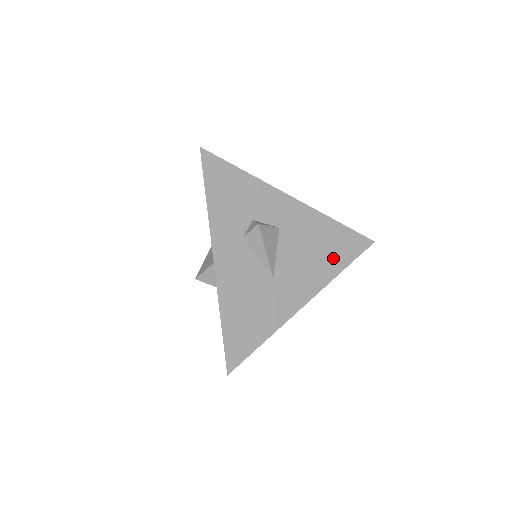
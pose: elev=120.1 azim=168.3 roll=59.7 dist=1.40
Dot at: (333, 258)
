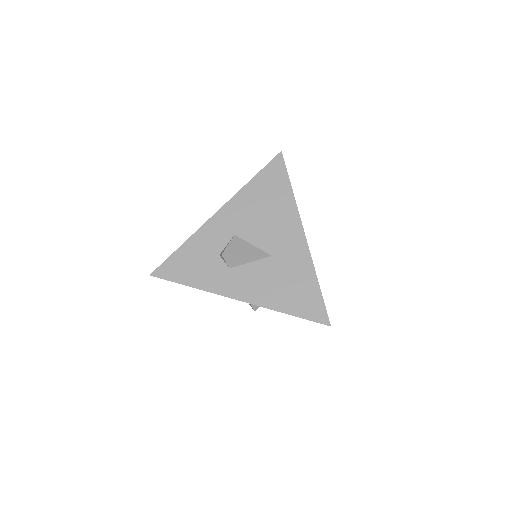
Dot at: (278, 196)
